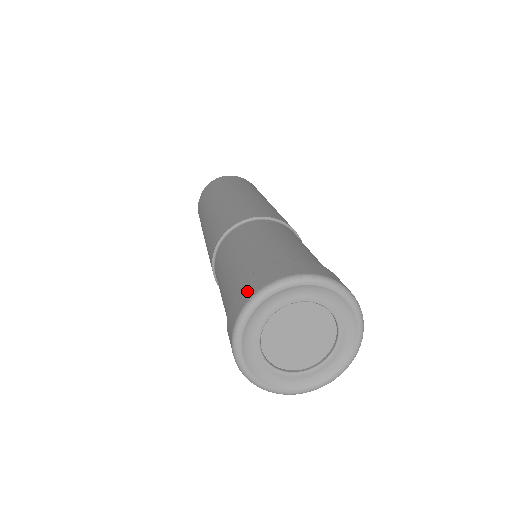
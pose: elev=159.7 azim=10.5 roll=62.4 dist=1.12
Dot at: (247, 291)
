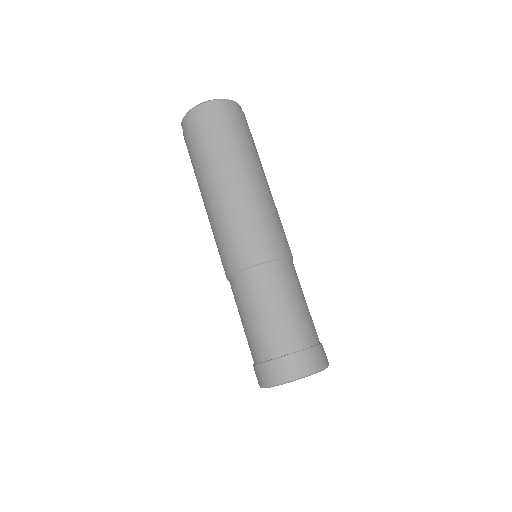
Dot at: (280, 372)
